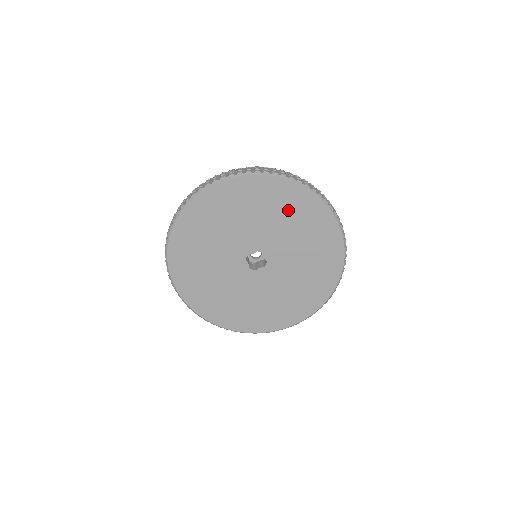
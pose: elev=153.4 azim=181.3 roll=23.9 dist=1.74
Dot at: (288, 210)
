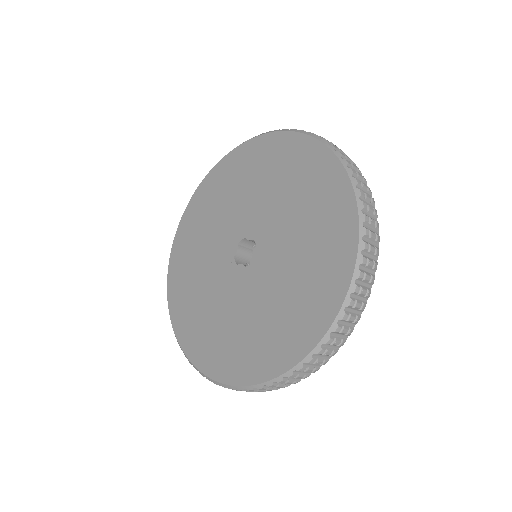
Dot at: (314, 203)
